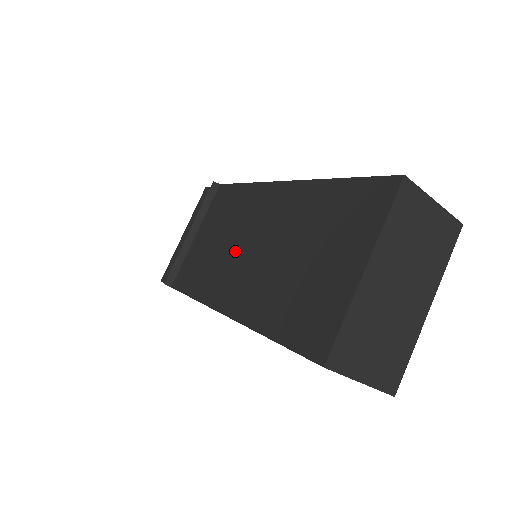
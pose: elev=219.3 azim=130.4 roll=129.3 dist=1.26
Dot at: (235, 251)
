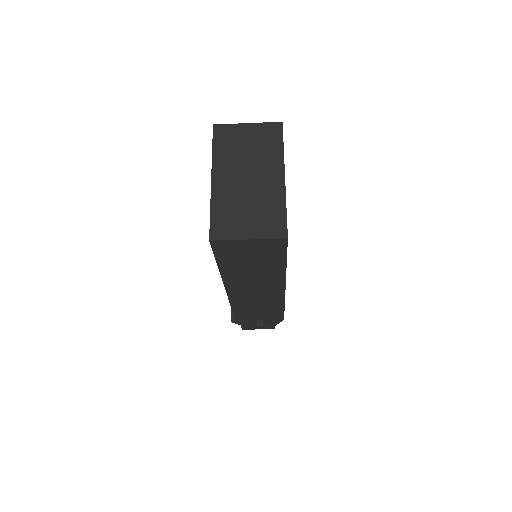
Dot at: occluded
